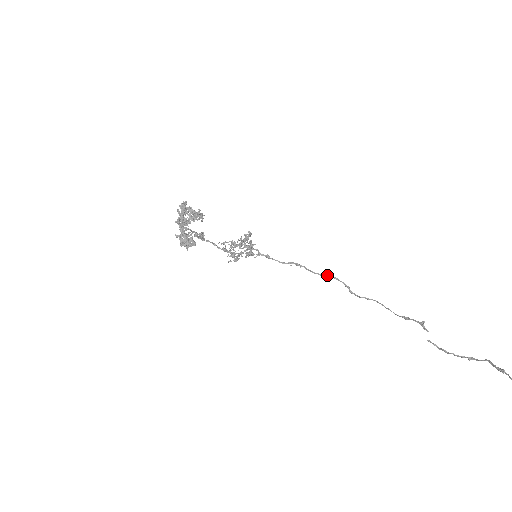
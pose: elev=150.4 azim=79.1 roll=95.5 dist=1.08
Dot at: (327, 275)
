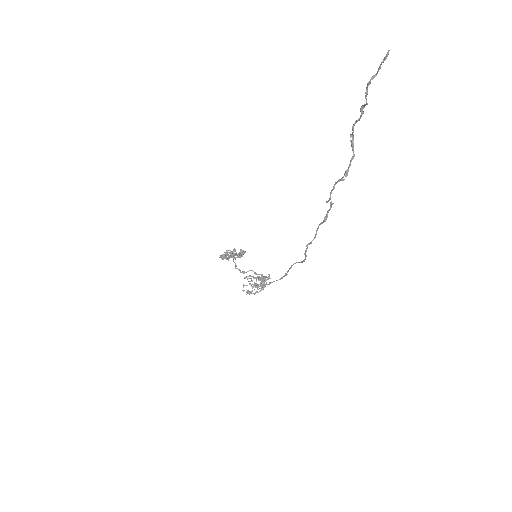
Dot at: (298, 262)
